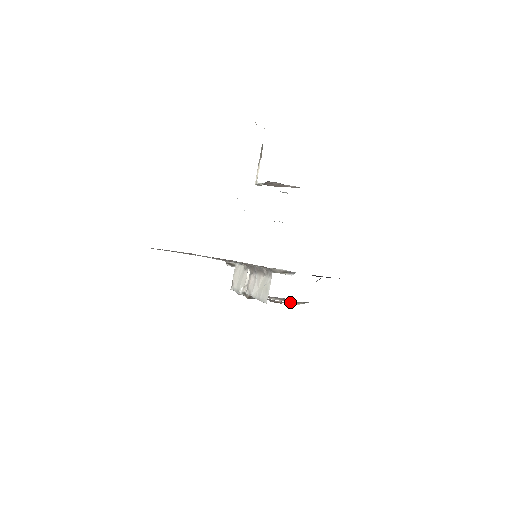
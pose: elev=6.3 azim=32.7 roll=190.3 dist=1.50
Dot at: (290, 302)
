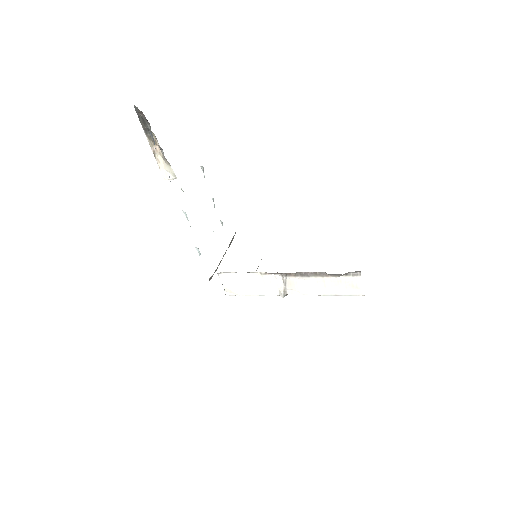
Dot at: occluded
